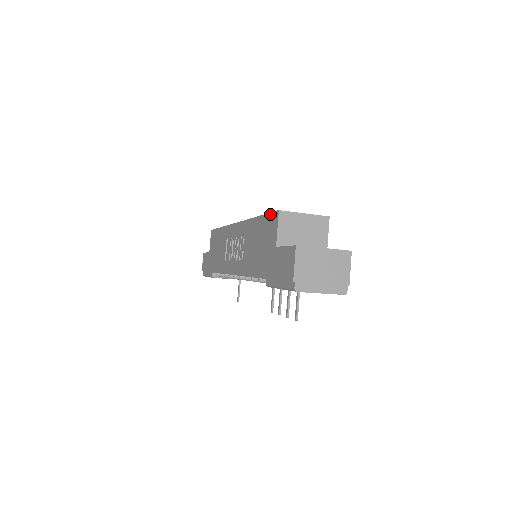
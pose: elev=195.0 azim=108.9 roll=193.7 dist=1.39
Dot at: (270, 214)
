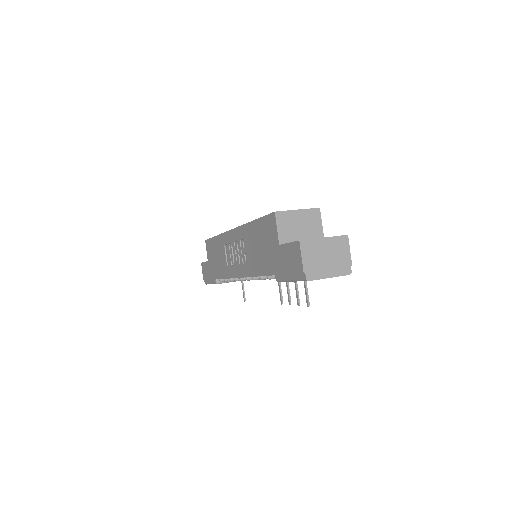
Dot at: (266, 216)
